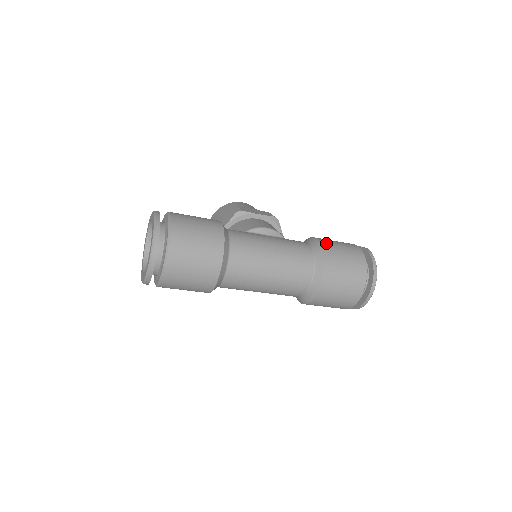
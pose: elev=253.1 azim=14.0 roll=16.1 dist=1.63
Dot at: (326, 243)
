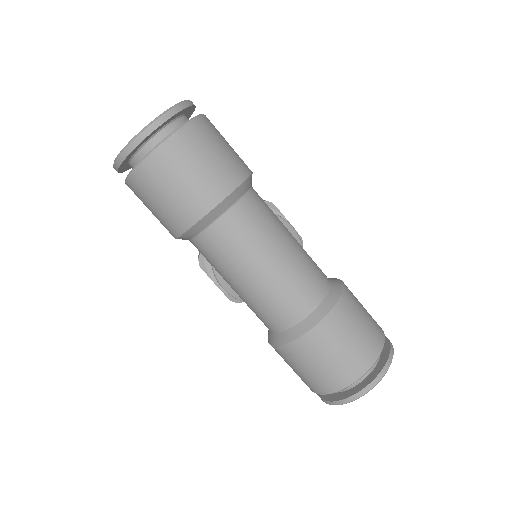
Dot at: occluded
